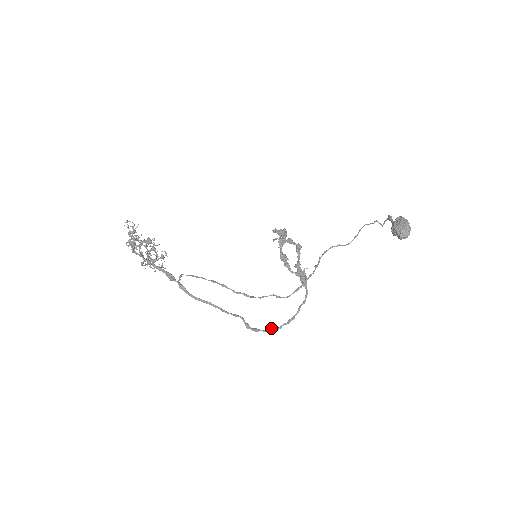
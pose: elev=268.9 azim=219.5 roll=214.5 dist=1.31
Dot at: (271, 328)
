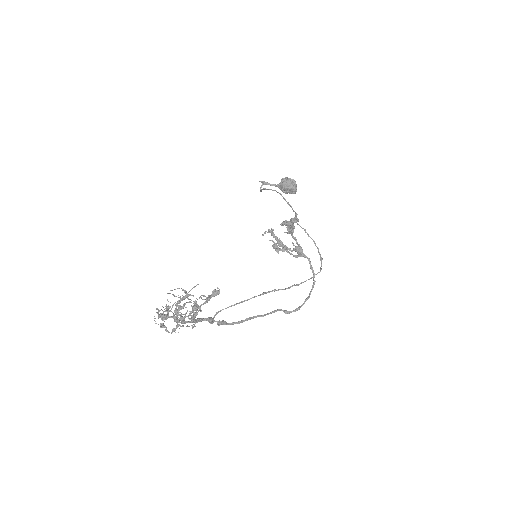
Dot at: (306, 300)
